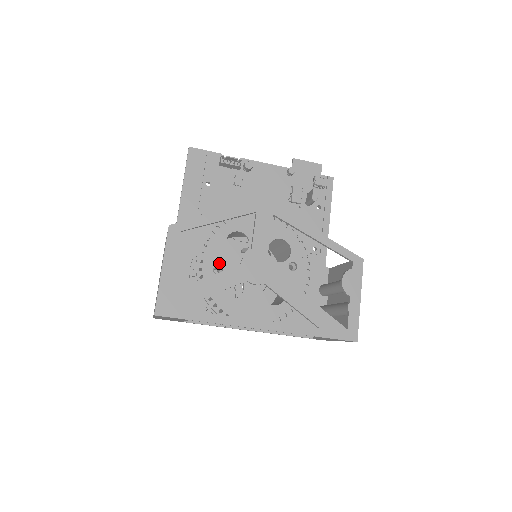
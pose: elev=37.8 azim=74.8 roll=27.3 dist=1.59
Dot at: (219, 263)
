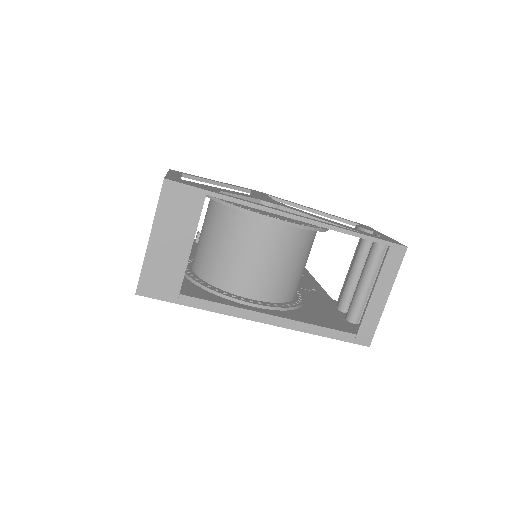
Dot at: occluded
